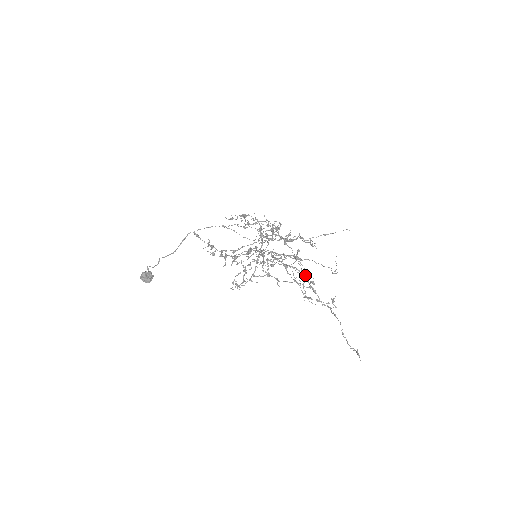
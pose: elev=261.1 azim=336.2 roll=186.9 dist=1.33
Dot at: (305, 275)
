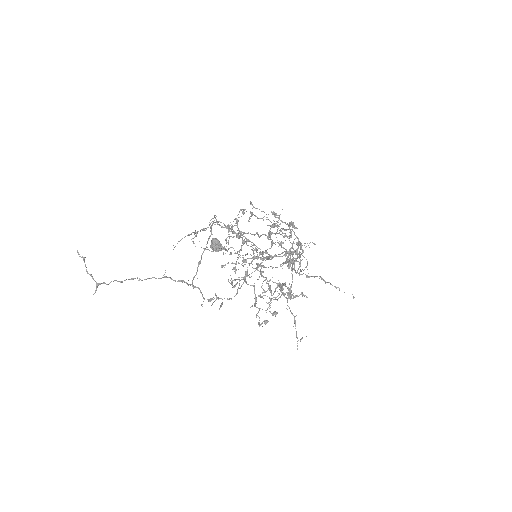
Dot at: (213, 245)
